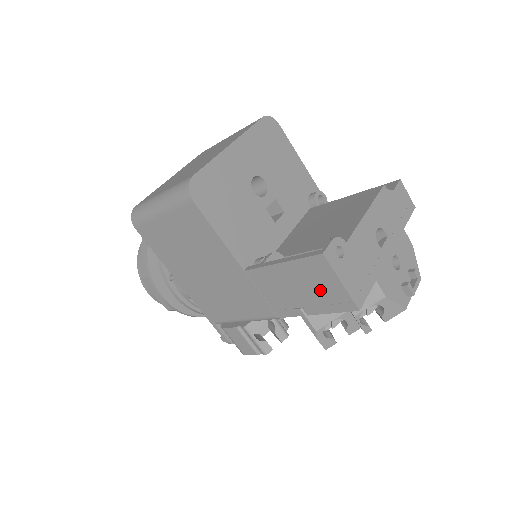
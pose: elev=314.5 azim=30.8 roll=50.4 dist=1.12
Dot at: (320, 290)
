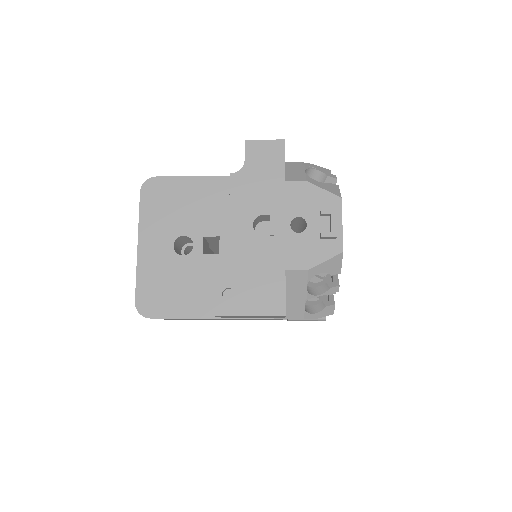
Dot at: occluded
